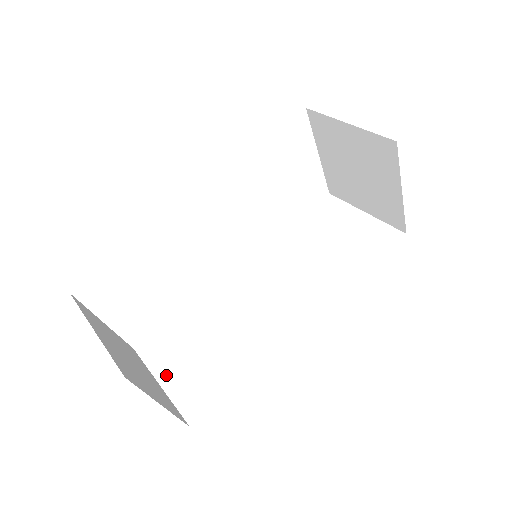
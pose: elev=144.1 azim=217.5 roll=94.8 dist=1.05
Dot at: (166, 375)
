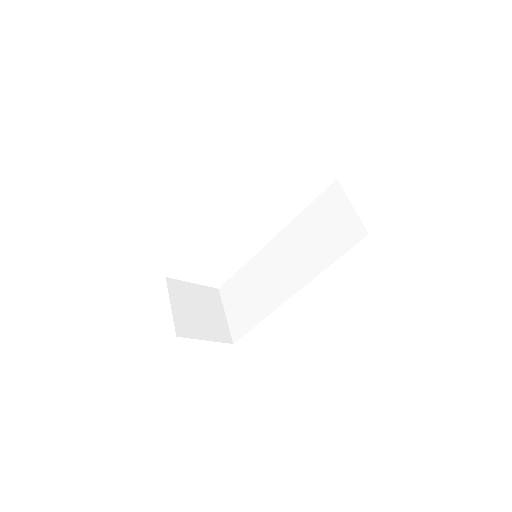
Dot at: (229, 310)
